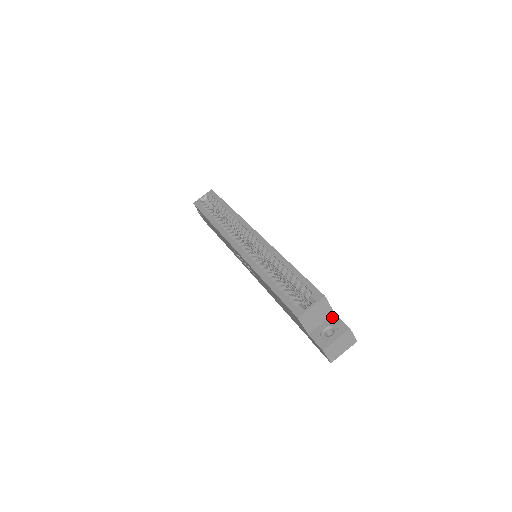
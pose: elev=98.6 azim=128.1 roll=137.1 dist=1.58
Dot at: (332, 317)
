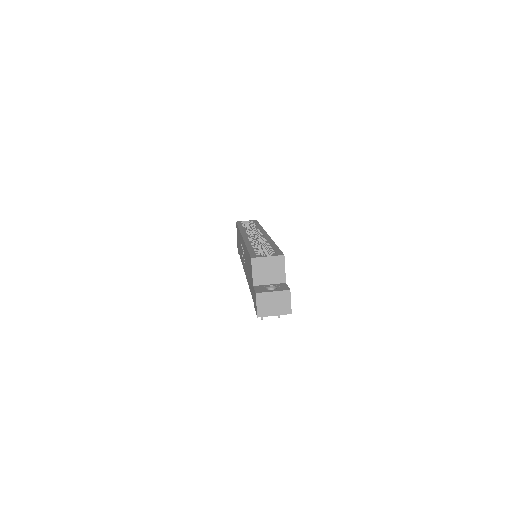
Dot at: (282, 283)
